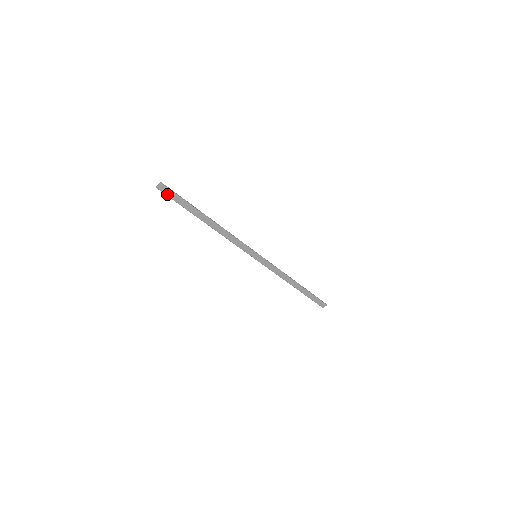
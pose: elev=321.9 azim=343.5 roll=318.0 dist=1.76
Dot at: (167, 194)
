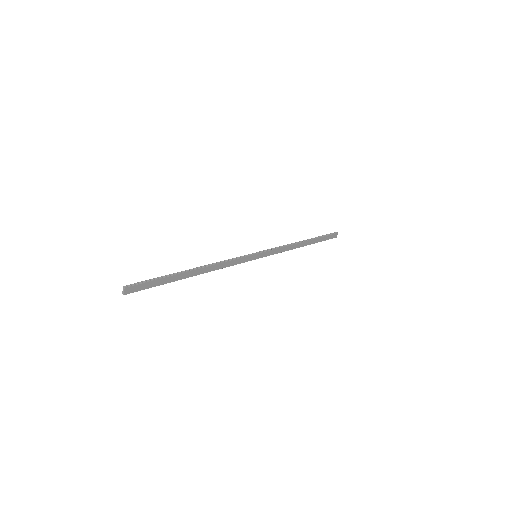
Dot at: (138, 290)
